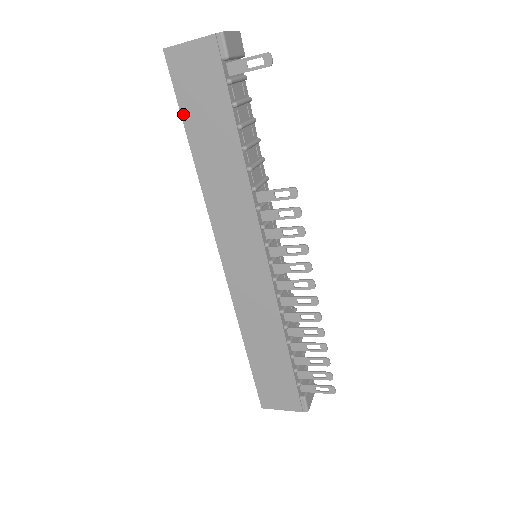
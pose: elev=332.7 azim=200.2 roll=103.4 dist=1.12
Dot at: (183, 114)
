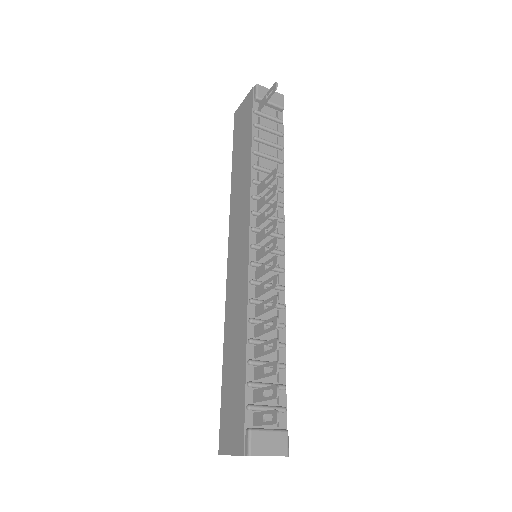
Dot at: (233, 147)
